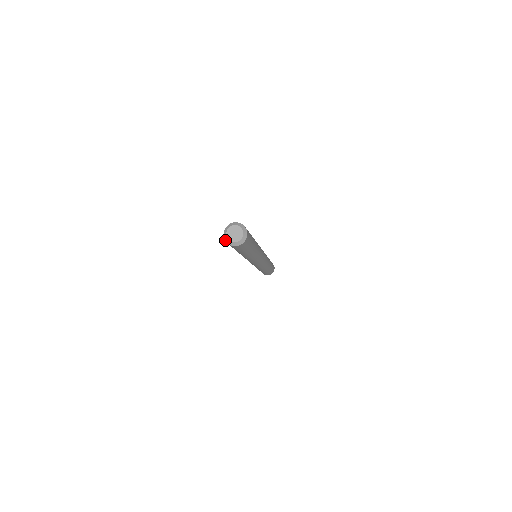
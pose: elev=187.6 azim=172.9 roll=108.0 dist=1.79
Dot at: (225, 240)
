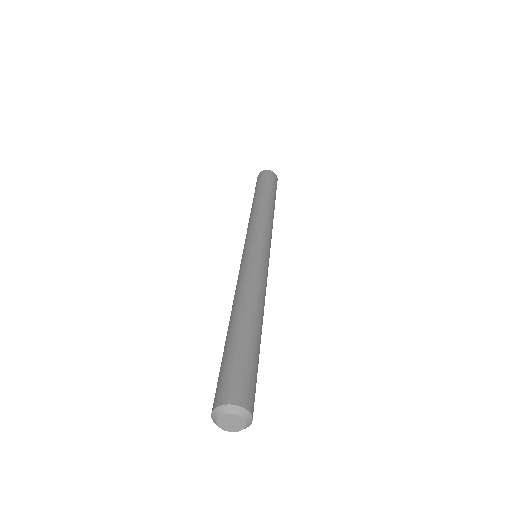
Dot at: (213, 412)
